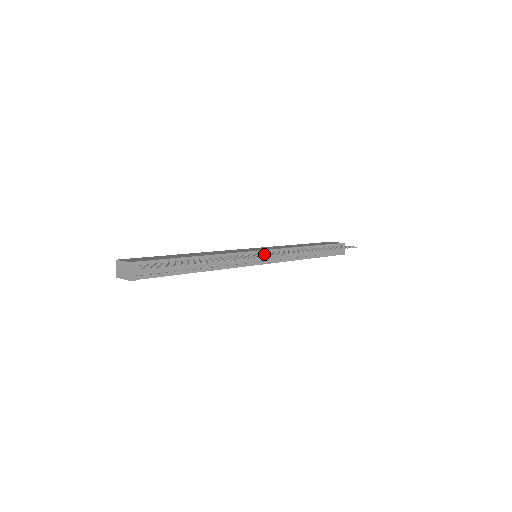
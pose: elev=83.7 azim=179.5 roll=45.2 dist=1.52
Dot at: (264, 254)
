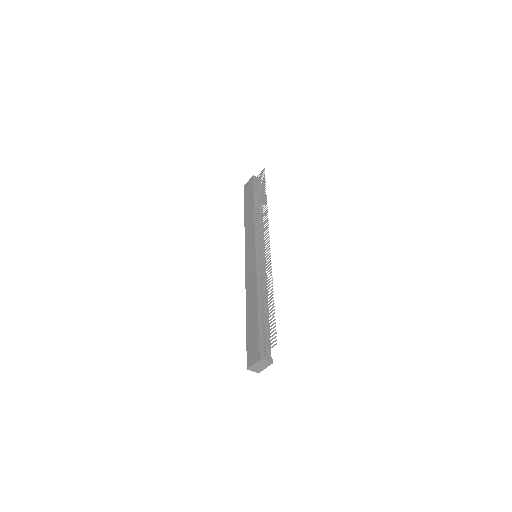
Dot at: (262, 250)
